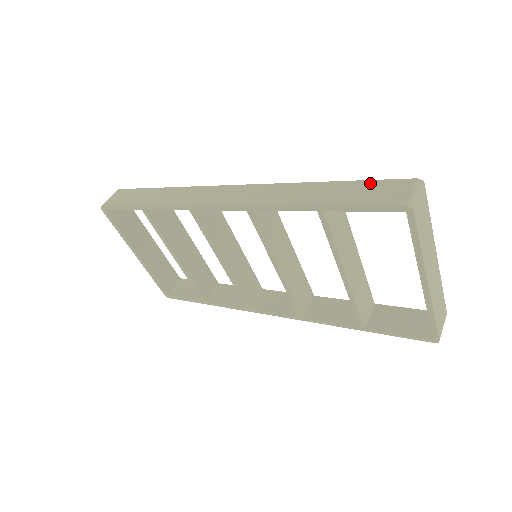
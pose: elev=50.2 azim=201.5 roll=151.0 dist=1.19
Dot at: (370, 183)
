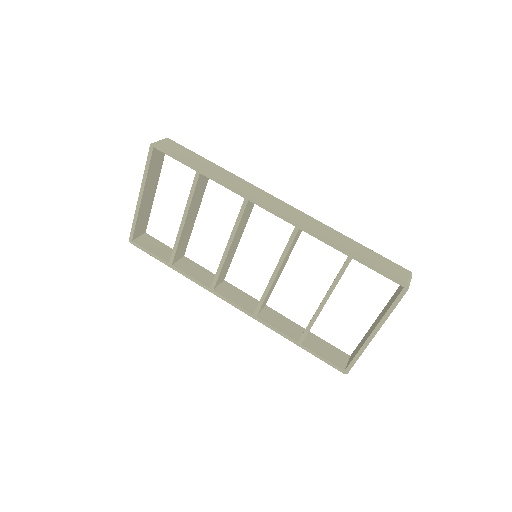
Dot at: (383, 258)
